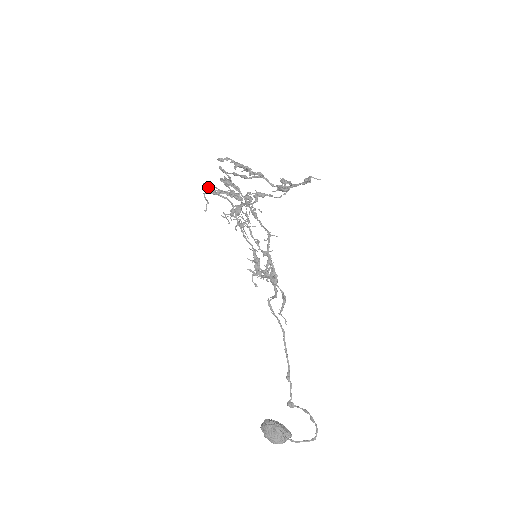
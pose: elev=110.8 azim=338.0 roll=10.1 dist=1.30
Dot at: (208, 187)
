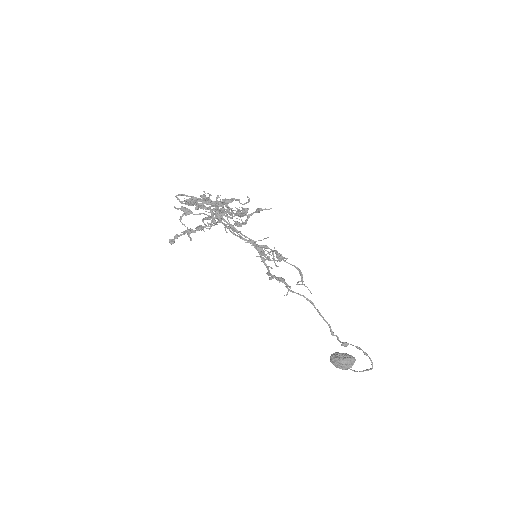
Dot at: occluded
